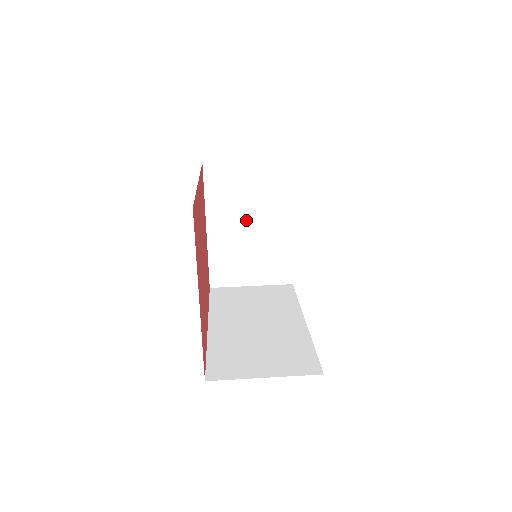
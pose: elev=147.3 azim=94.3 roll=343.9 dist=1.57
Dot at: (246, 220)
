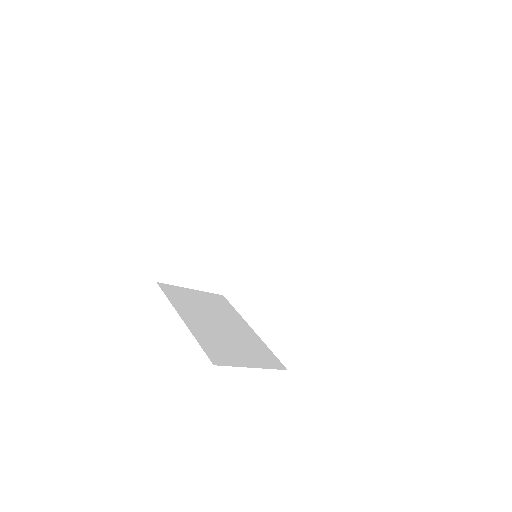
Dot at: (212, 319)
